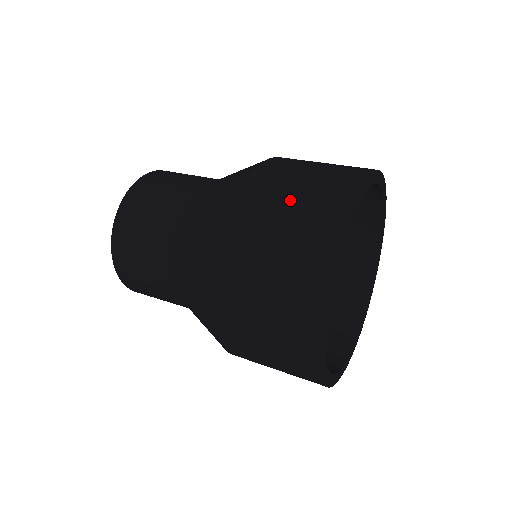
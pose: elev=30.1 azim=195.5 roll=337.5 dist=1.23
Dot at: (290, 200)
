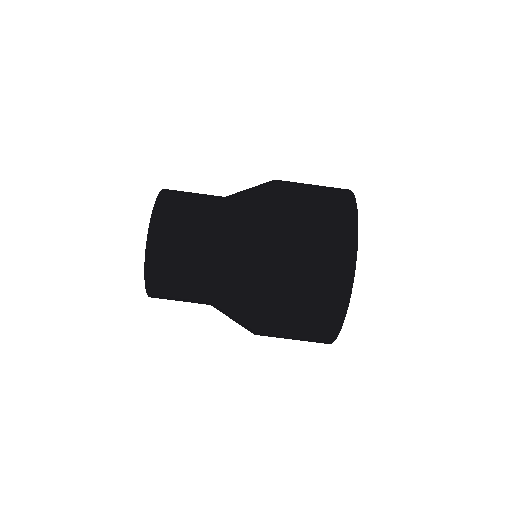
Dot at: (309, 275)
